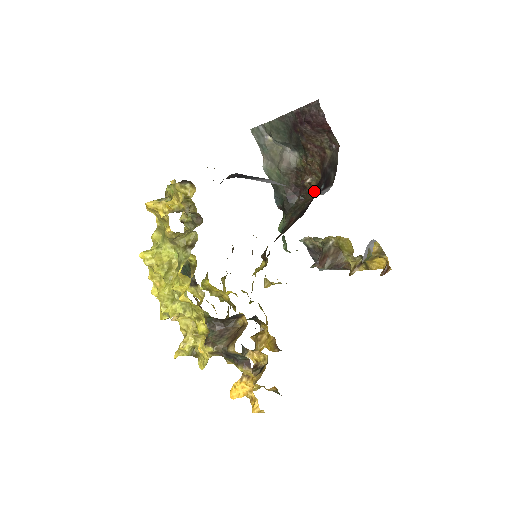
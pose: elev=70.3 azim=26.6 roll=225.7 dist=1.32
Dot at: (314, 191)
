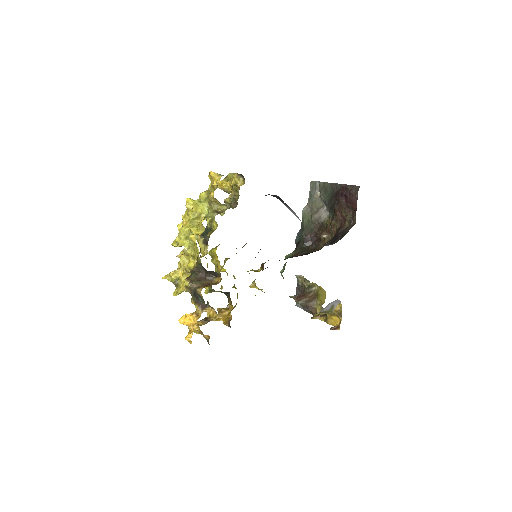
Dot at: (324, 245)
